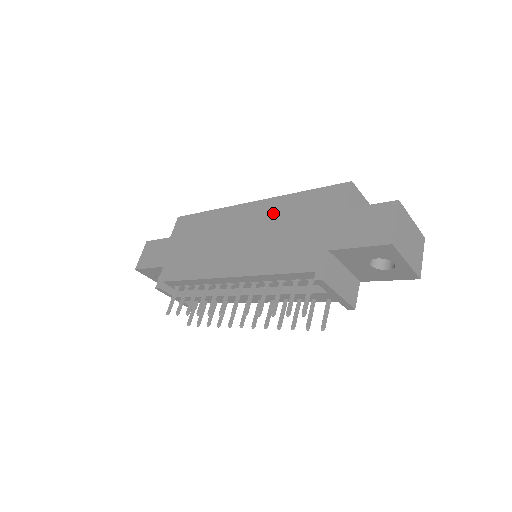
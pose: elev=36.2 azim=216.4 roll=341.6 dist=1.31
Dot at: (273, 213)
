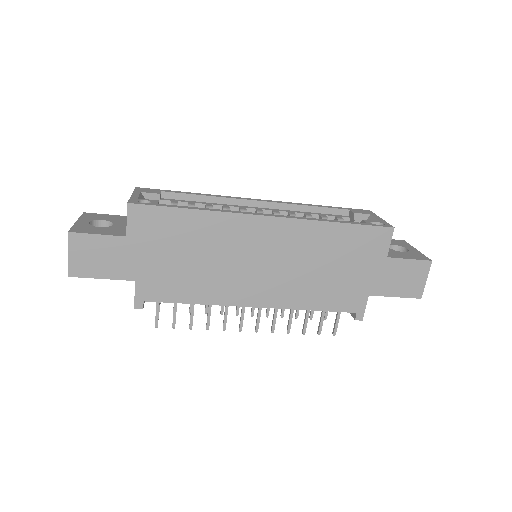
Dot at: (305, 242)
